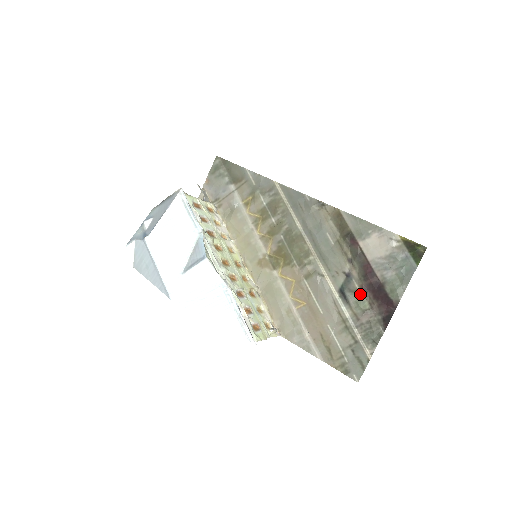
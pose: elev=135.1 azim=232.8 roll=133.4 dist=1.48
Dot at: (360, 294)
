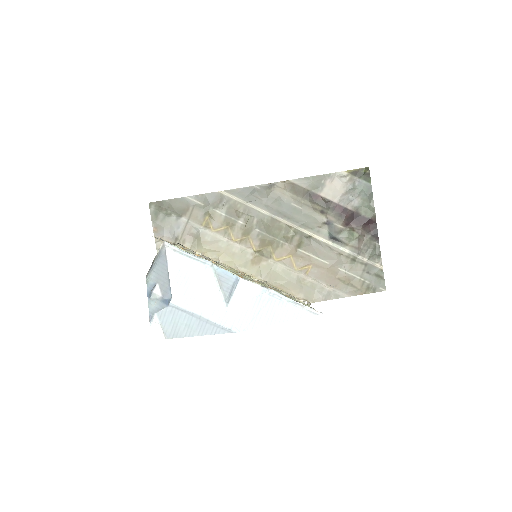
Dot at: (346, 230)
